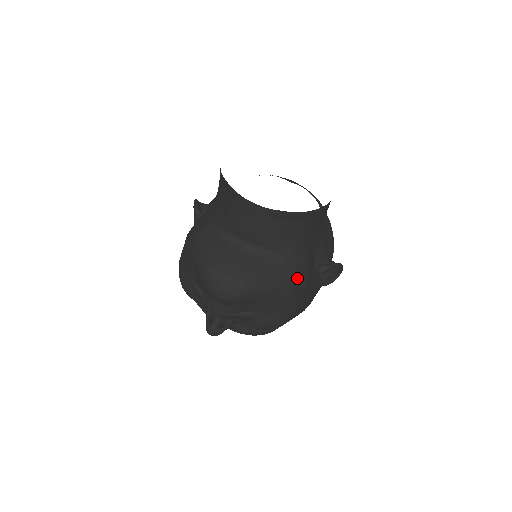
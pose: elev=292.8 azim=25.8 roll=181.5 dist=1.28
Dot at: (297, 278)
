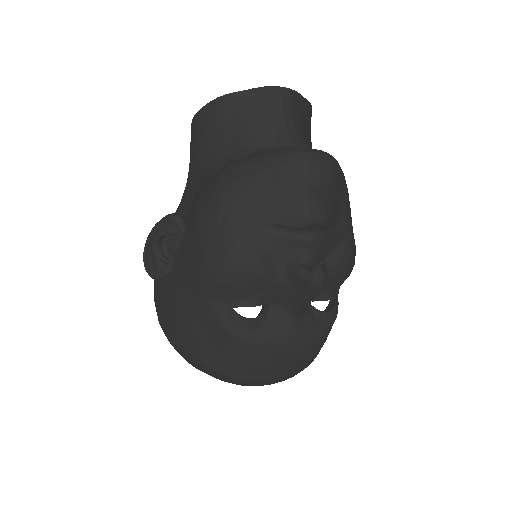
Dot at: occluded
